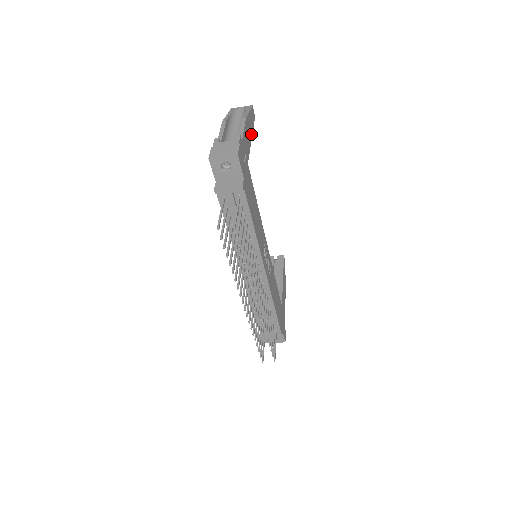
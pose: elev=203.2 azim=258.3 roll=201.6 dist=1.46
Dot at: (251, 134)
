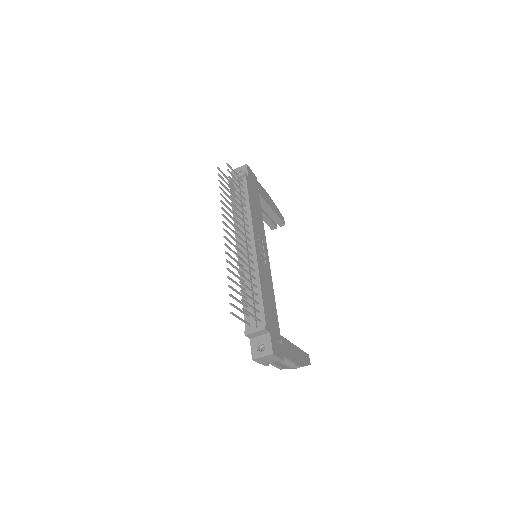
Dot at: (273, 210)
